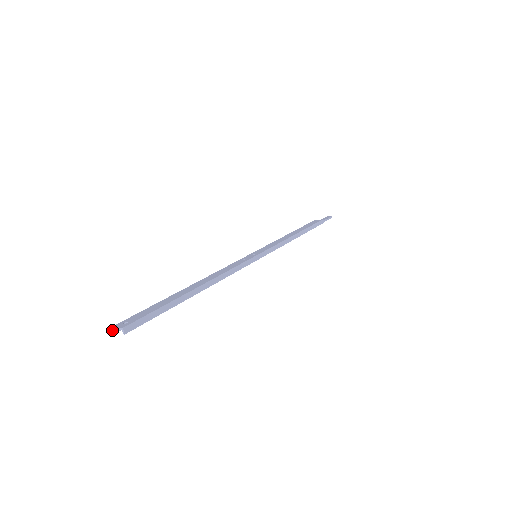
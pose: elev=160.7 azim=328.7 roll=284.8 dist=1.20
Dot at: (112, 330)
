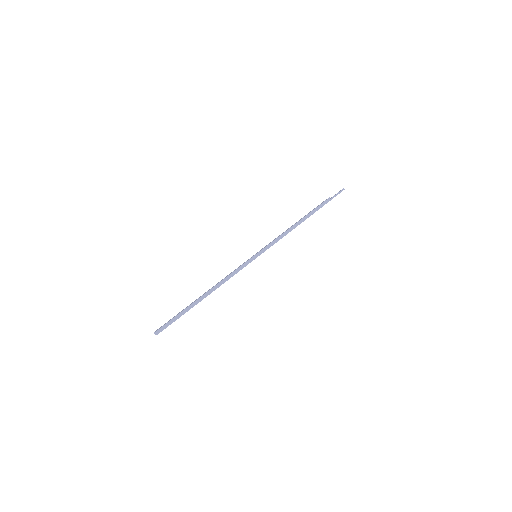
Dot at: occluded
